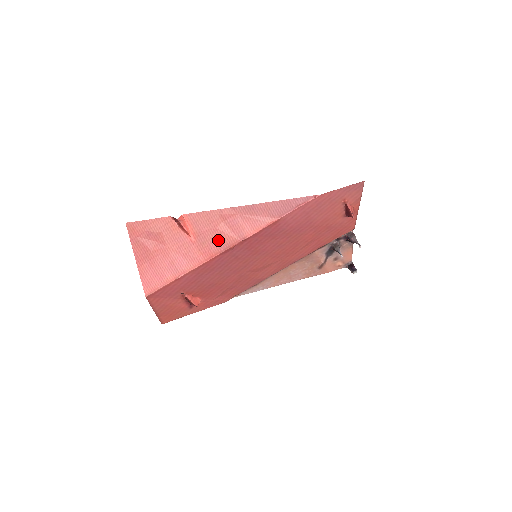
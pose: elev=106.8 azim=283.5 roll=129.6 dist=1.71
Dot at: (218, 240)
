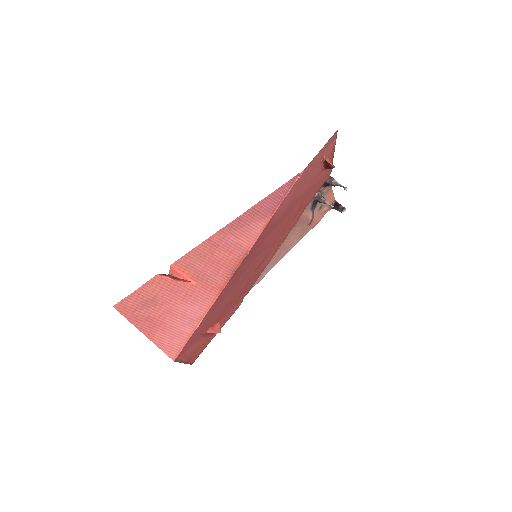
Dot at: (220, 270)
